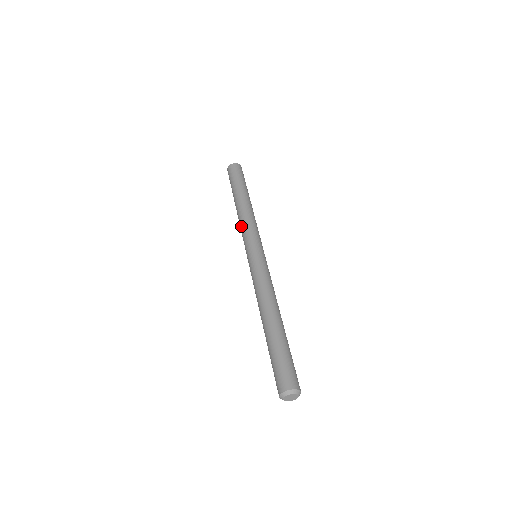
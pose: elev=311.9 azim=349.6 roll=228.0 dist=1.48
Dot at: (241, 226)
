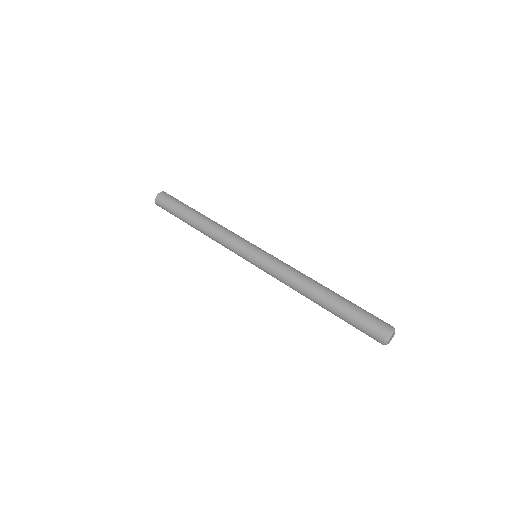
Dot at: occluded
